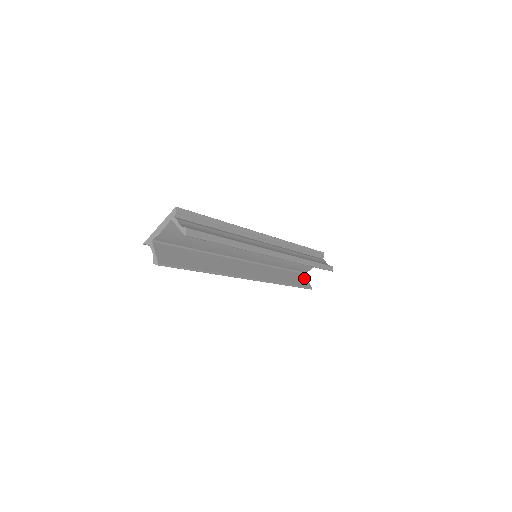
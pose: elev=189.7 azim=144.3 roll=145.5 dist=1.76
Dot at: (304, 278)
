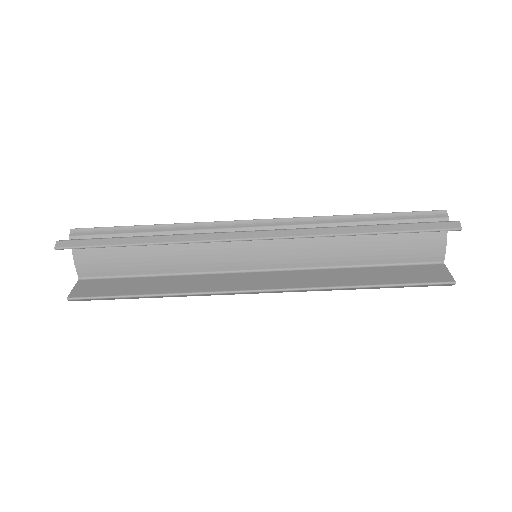
Dot at: (434, 270)
